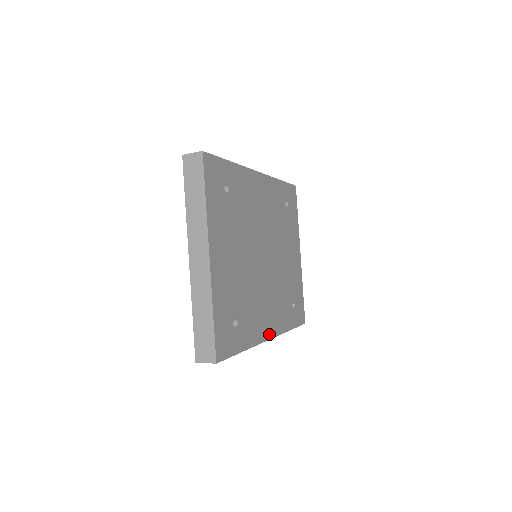
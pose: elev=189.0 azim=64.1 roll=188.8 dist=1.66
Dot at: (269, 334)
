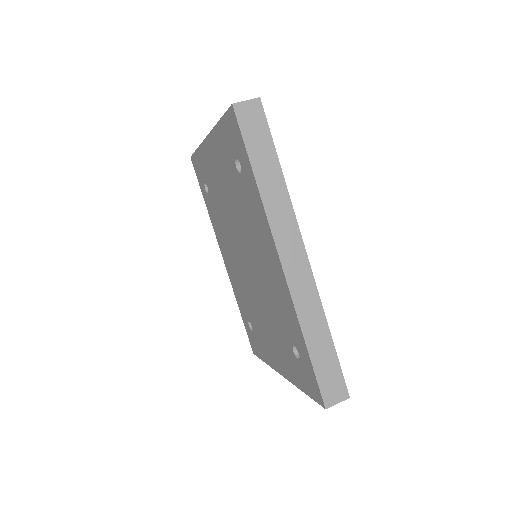
Dot at: occluded
